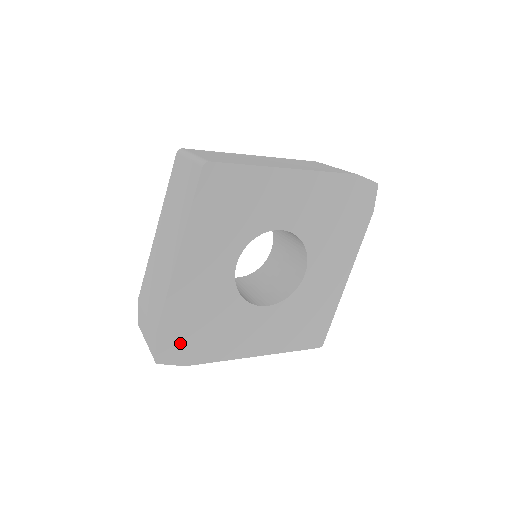
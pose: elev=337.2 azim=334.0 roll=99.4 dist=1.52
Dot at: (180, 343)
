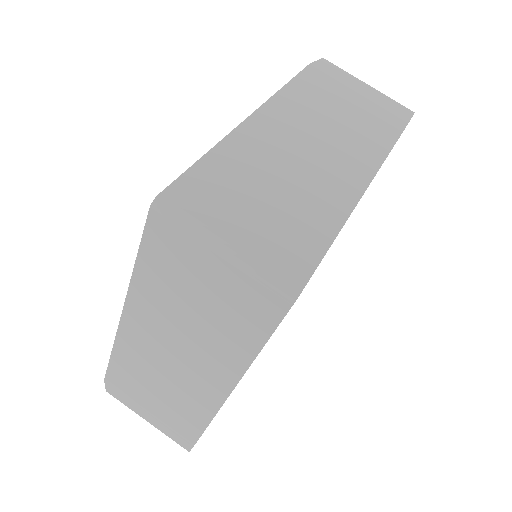
Dot at: occluded
